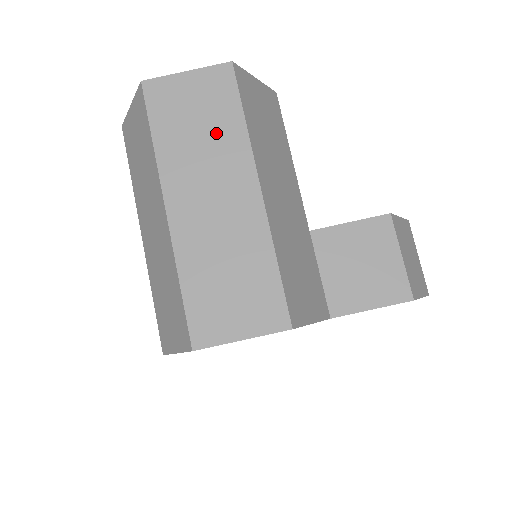
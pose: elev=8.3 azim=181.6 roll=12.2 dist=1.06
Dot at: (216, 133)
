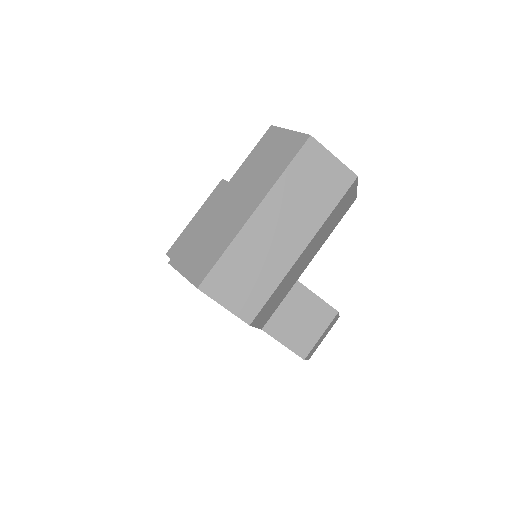
Dot at: (315, 201)
